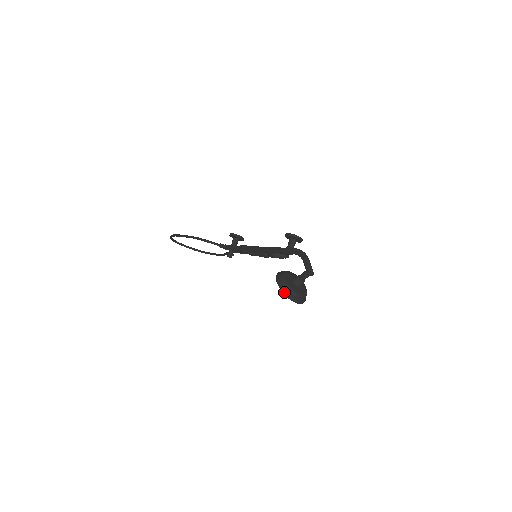
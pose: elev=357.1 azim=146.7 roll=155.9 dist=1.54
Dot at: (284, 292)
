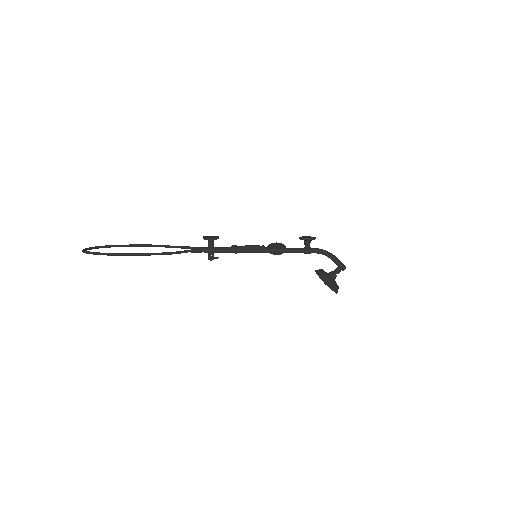
Dot at: (336, 291)
